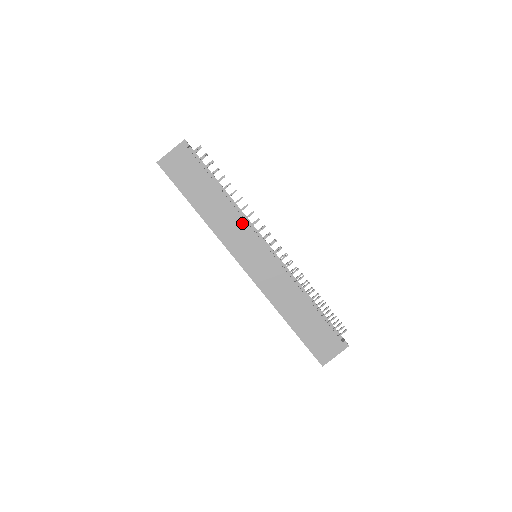
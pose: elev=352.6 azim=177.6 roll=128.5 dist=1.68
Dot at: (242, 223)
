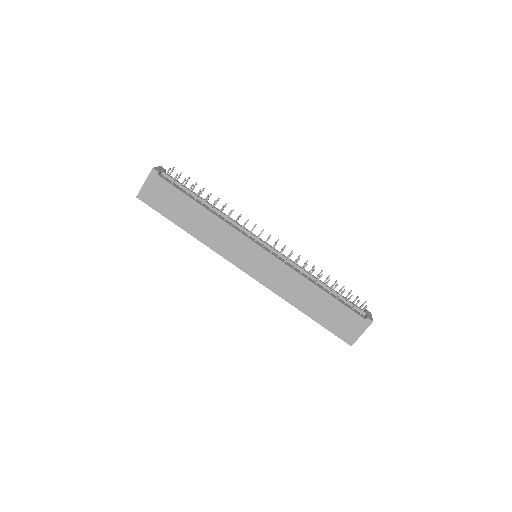
Dot at: (230, 230)
